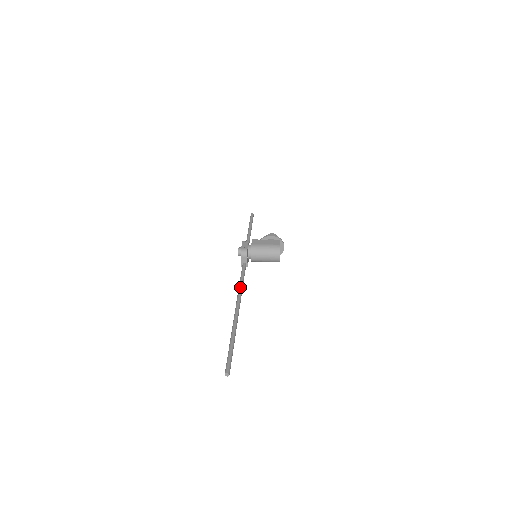
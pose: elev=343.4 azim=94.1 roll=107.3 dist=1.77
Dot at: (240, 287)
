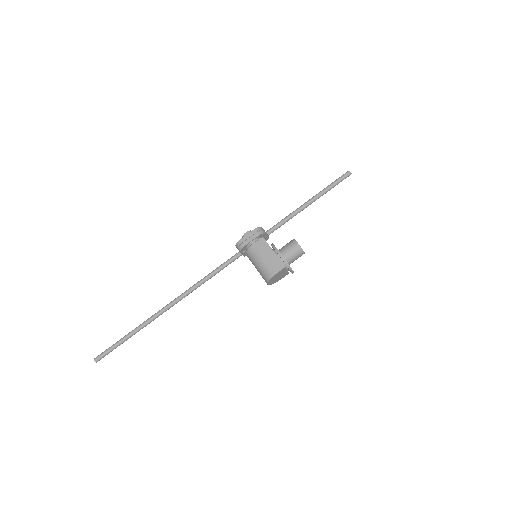
Dot at: (199, 282)
